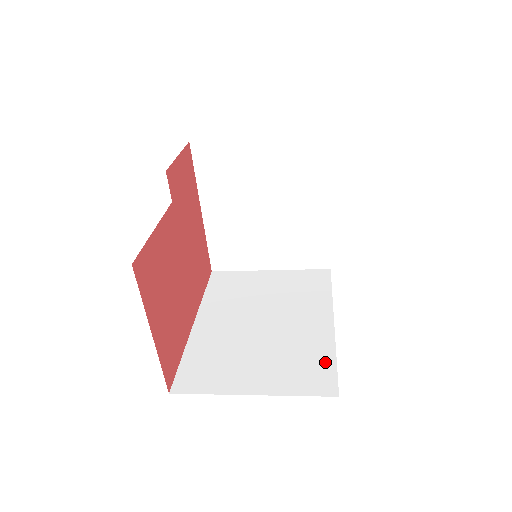
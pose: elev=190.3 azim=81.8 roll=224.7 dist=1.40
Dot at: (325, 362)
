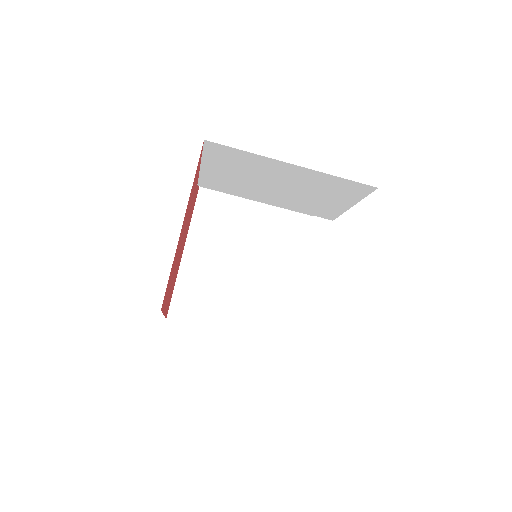
Dot at: occluded
